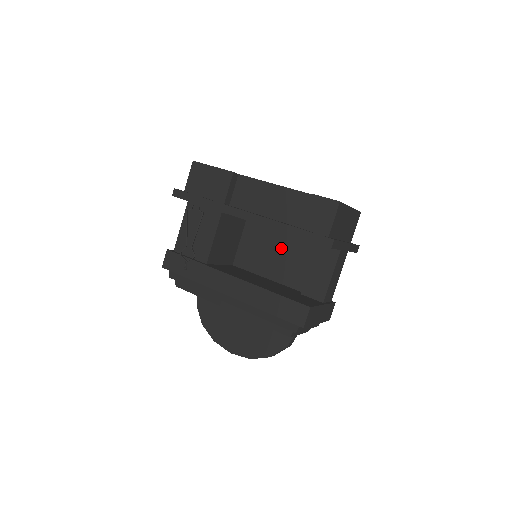
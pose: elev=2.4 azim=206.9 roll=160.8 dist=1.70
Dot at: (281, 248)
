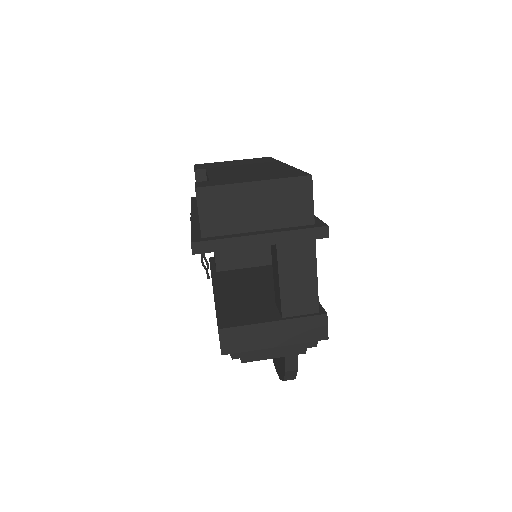
Dot at: occluded
